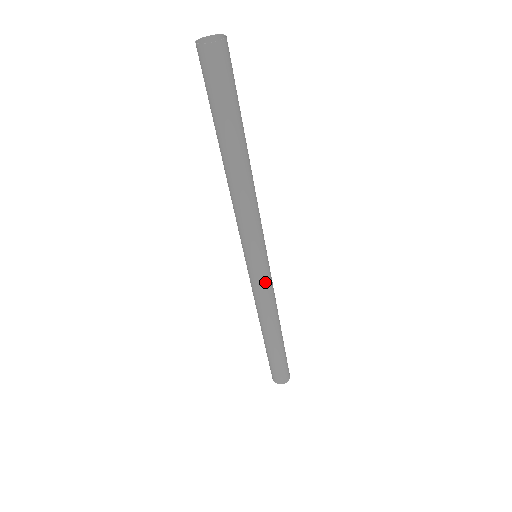
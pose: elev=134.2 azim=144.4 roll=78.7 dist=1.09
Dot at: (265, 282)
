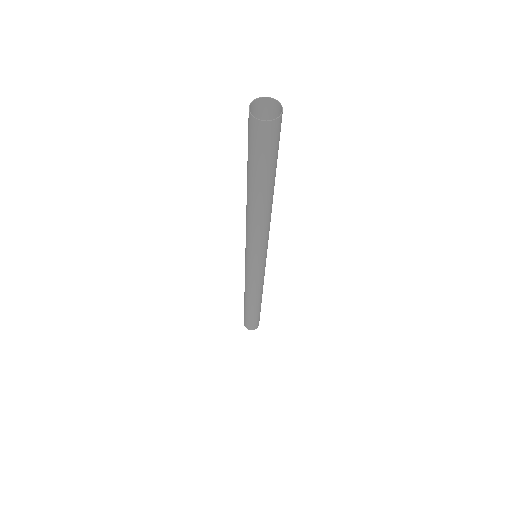
Dot at: (257, 276)
